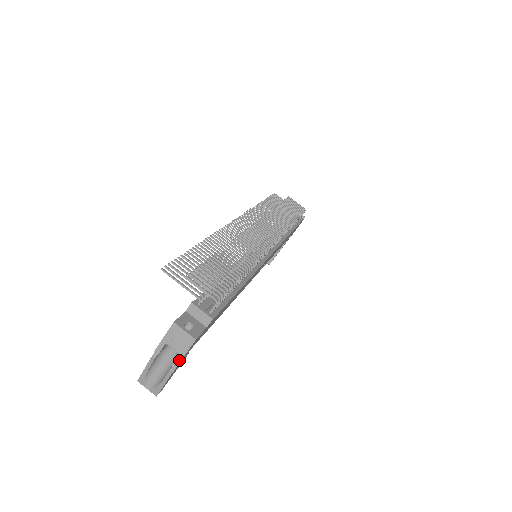
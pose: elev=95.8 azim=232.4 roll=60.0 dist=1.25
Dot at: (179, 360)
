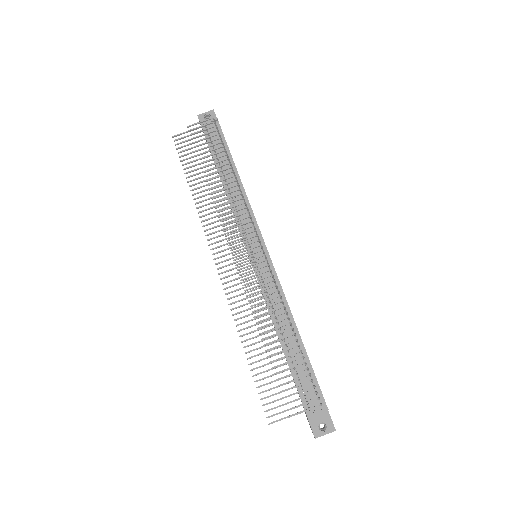
Dot at: occluded
